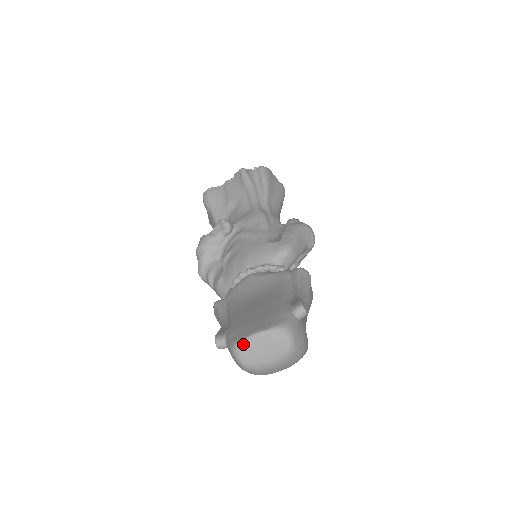
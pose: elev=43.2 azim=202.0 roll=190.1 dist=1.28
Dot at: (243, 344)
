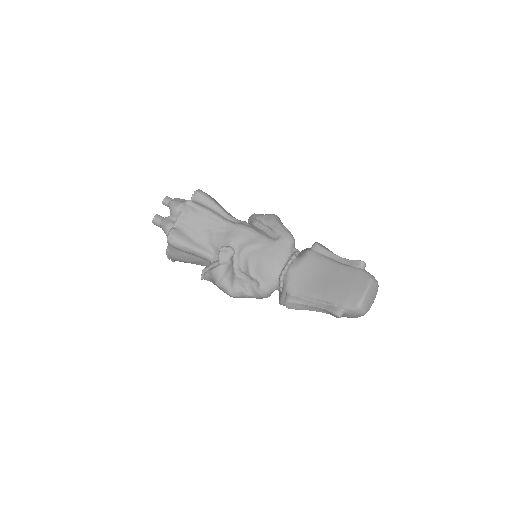
Dot at: (363, 303)
